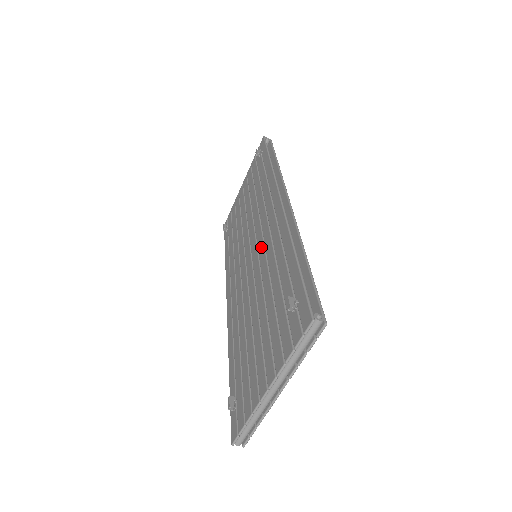
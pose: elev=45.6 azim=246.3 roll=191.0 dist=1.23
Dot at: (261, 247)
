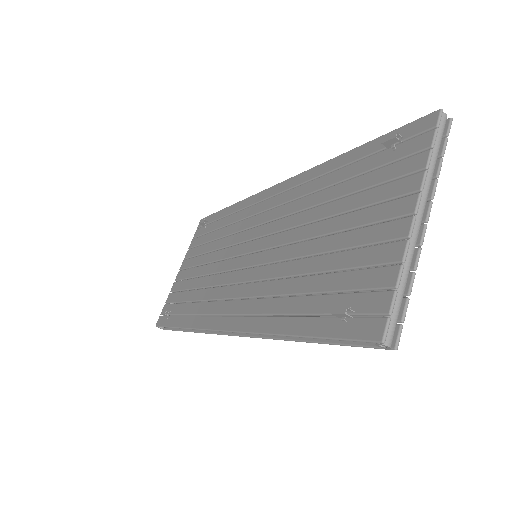
Dot at: (271, 226)
